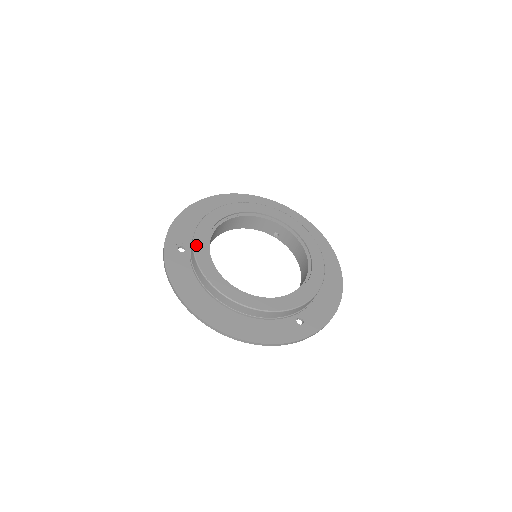
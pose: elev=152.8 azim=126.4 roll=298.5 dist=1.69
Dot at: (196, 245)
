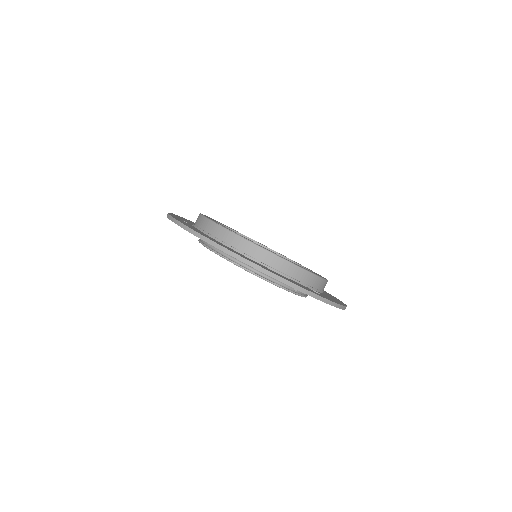
Dot at: occluded
